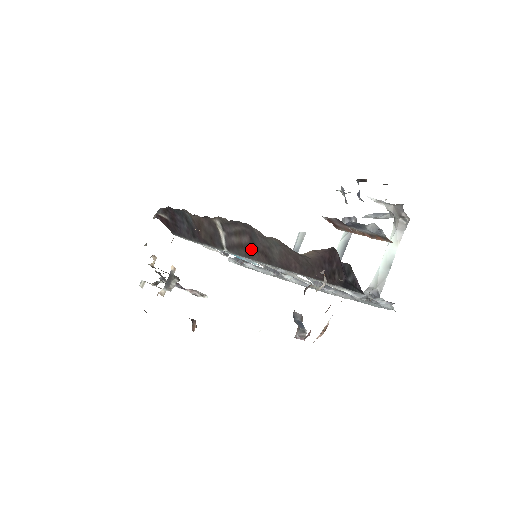
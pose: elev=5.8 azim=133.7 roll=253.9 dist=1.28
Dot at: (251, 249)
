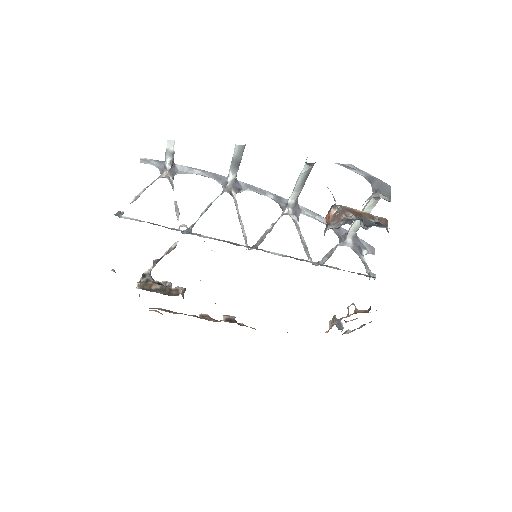
Dot at: occluded
